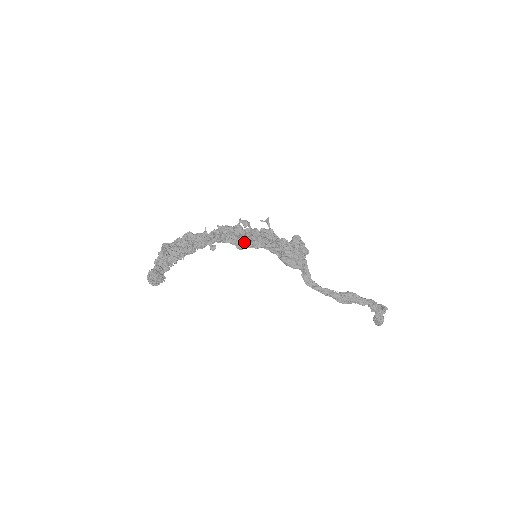
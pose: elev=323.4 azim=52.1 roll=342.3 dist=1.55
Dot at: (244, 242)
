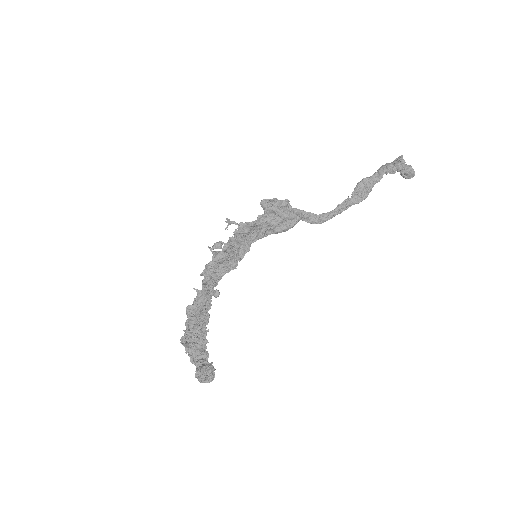
Dot at: occluded
